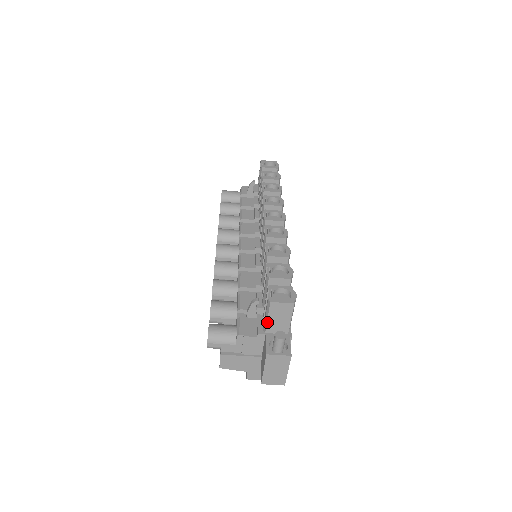
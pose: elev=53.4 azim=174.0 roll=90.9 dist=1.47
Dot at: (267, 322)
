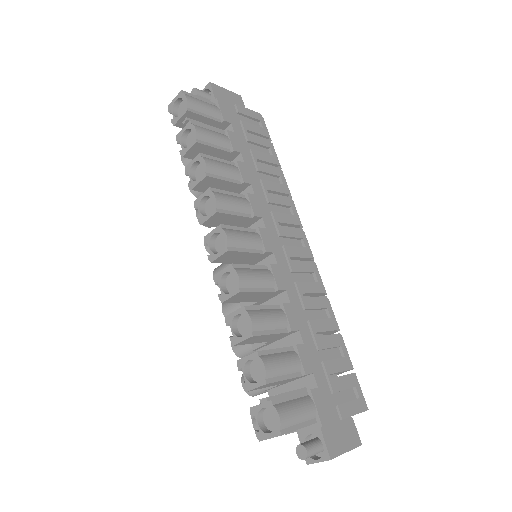
Dot at: occluded
